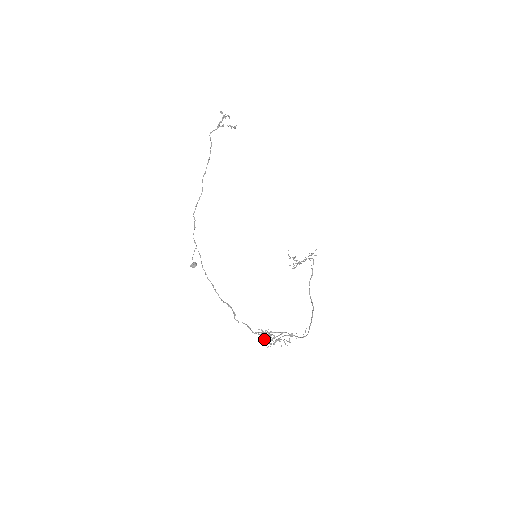
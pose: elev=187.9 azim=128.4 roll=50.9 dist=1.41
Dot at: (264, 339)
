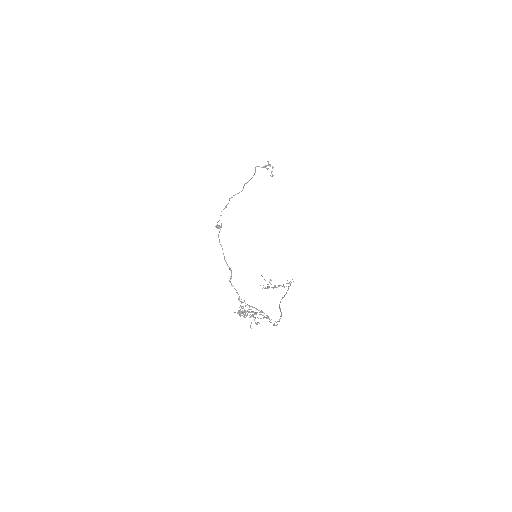
Dot at: occluded
